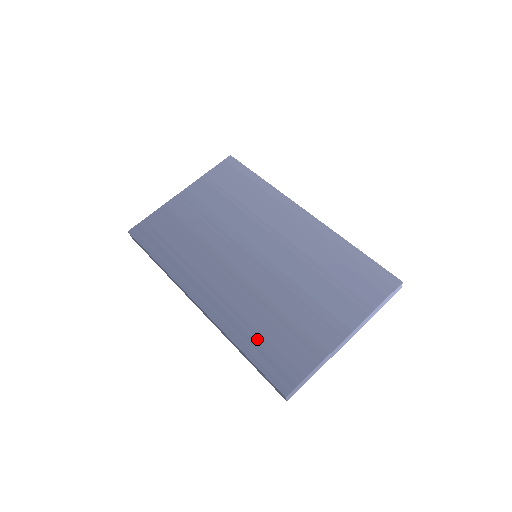
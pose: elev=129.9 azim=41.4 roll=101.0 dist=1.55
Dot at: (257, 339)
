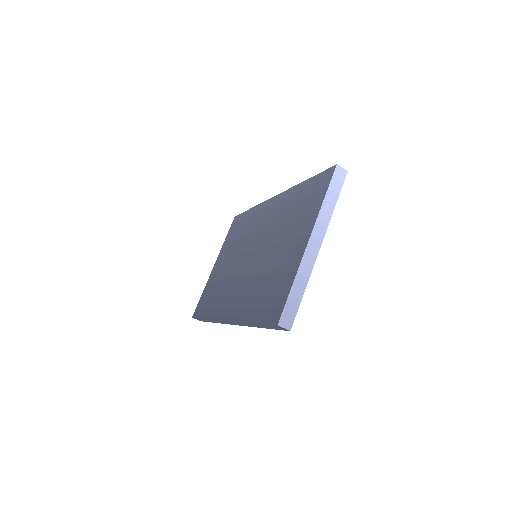
Dot at: (257, 305)
